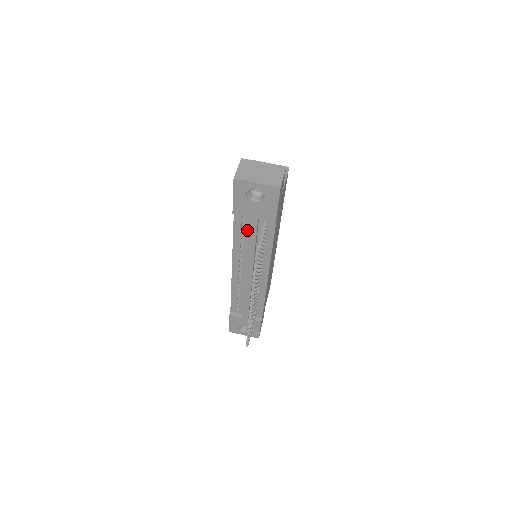
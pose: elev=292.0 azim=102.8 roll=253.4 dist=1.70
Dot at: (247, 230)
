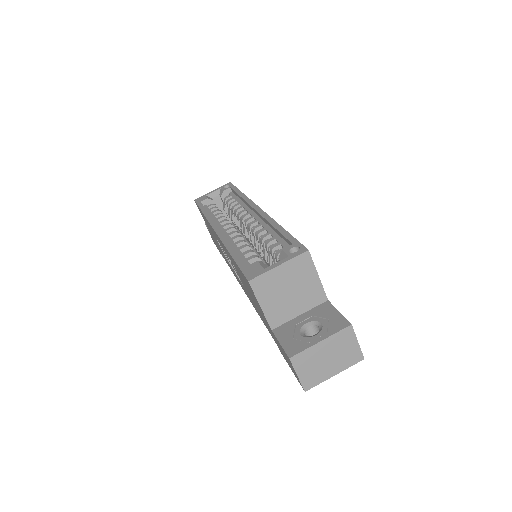
Dot at: occluded
